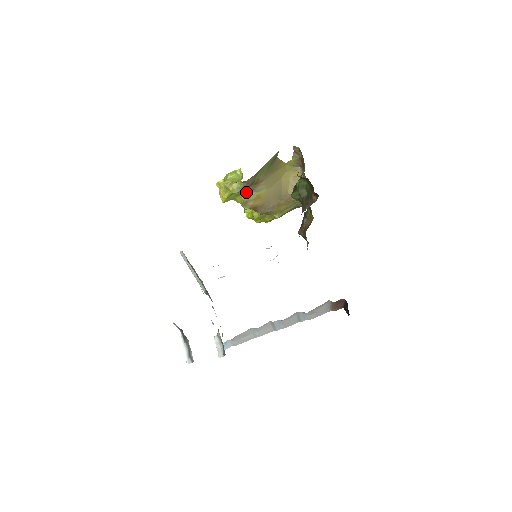
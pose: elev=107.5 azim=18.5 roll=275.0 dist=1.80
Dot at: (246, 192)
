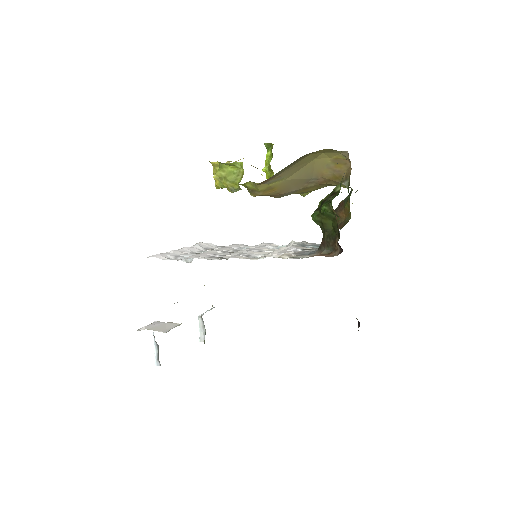
Dot at: (252, 182)
